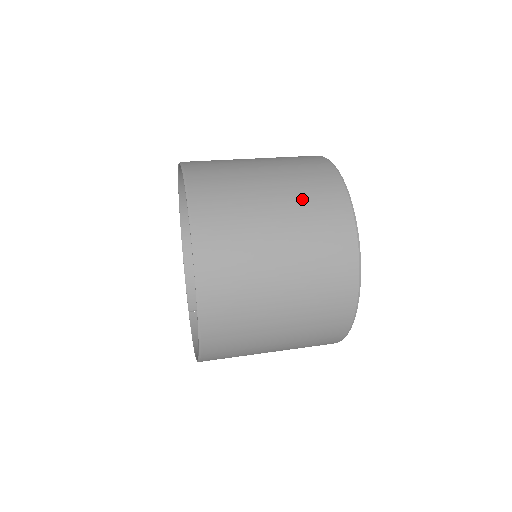
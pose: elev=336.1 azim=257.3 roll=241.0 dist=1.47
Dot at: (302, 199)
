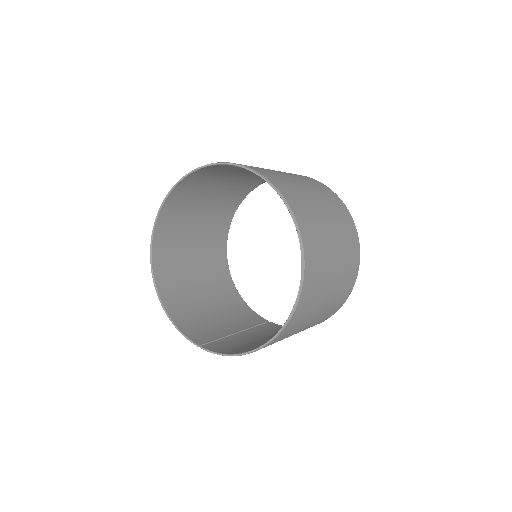
Dot at: (300, 177)
